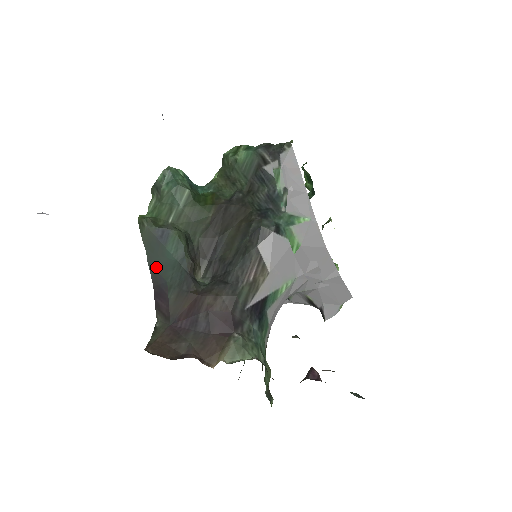
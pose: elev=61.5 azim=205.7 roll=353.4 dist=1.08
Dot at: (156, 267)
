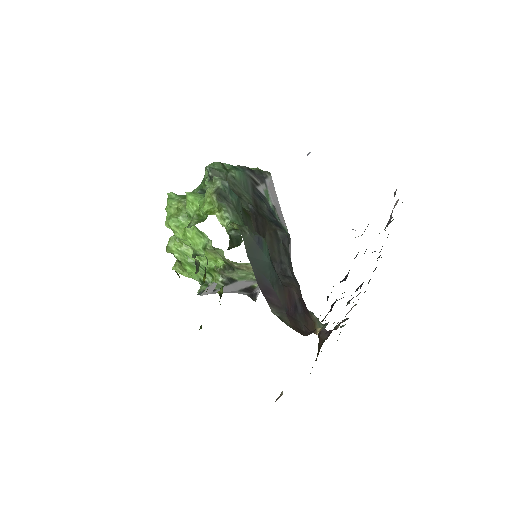
Dot at: (258, 269)
